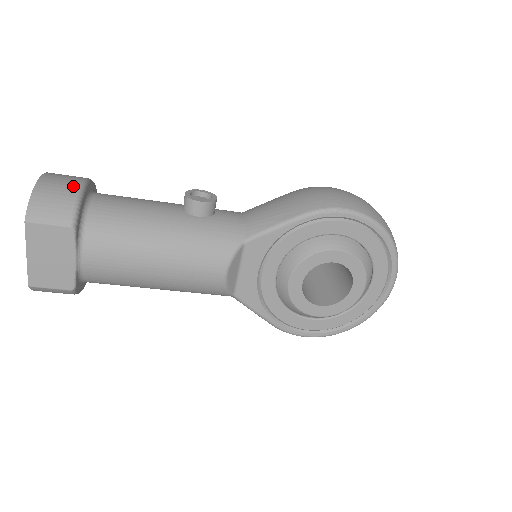
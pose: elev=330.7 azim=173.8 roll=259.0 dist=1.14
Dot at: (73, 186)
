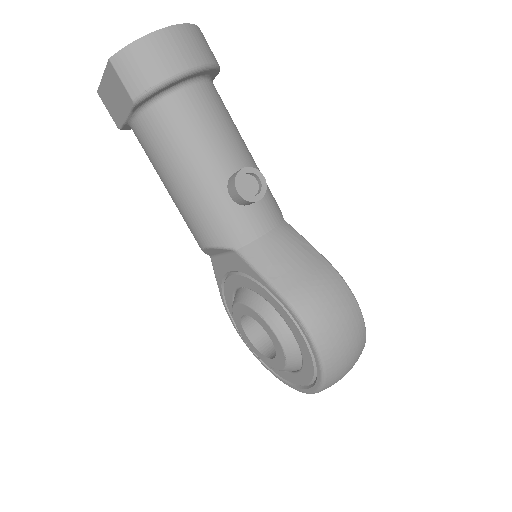
Dot at: (172, 67)
